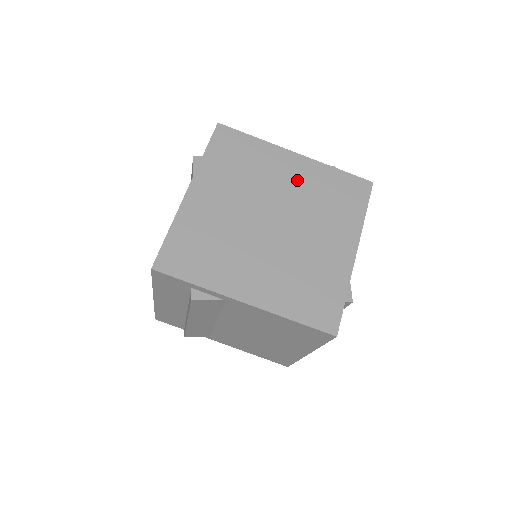
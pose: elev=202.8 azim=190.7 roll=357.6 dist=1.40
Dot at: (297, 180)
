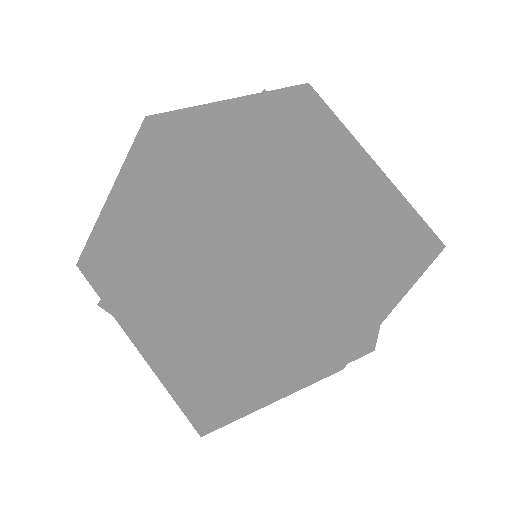
Dot at: (366, 182)
